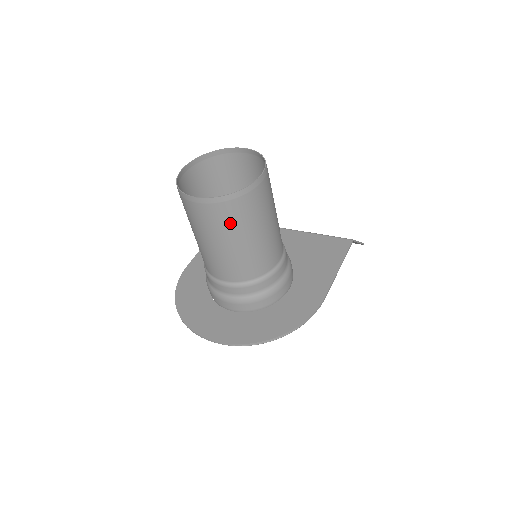
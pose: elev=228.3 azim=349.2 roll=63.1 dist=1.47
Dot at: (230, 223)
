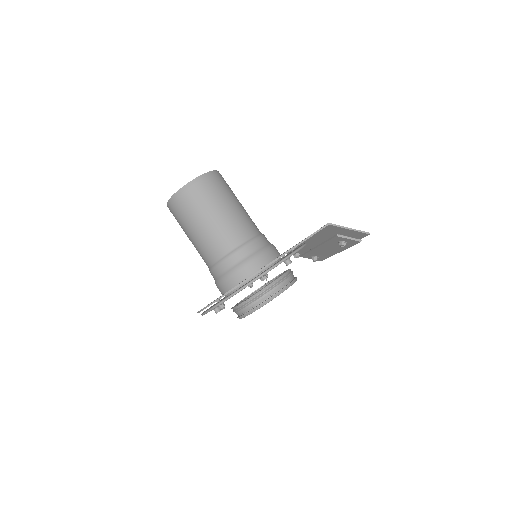
Dot at: (184, 215)
